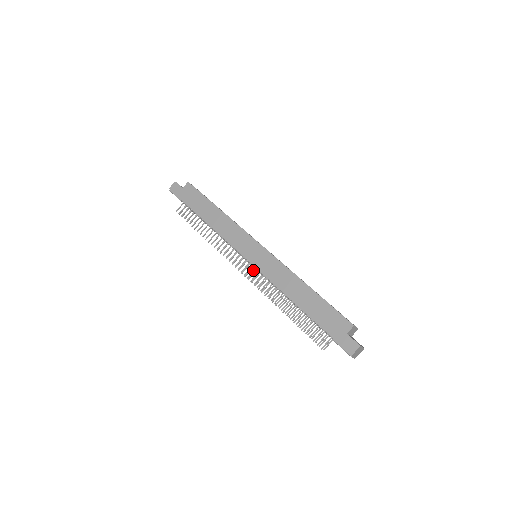
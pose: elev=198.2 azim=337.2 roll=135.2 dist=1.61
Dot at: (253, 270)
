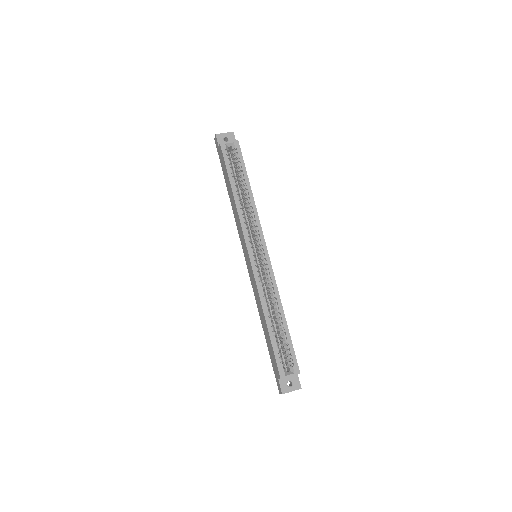
Dot at: occluded
